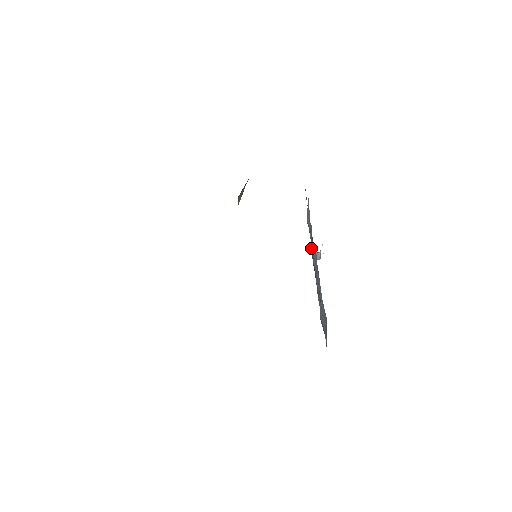
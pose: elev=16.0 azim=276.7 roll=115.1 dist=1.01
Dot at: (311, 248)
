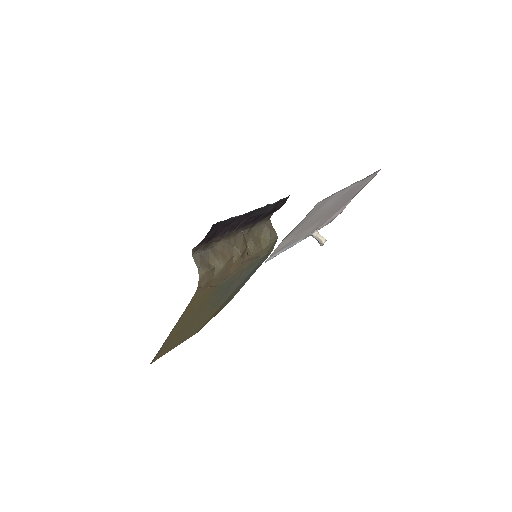
Dot at: occluded
